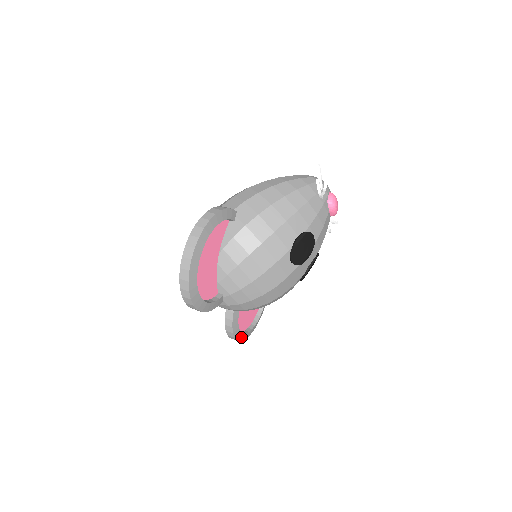
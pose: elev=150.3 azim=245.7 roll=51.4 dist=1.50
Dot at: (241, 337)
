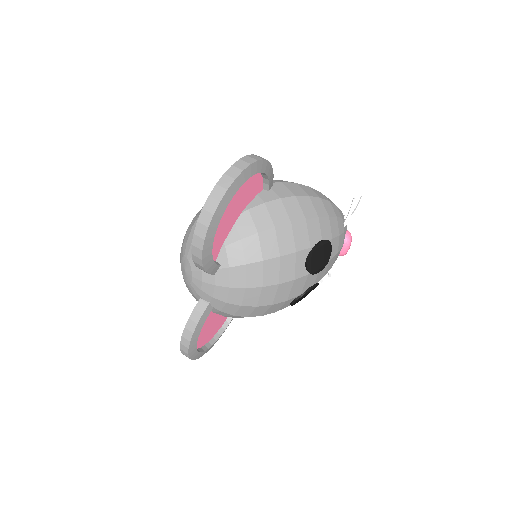
Dot at: (192, 349)
